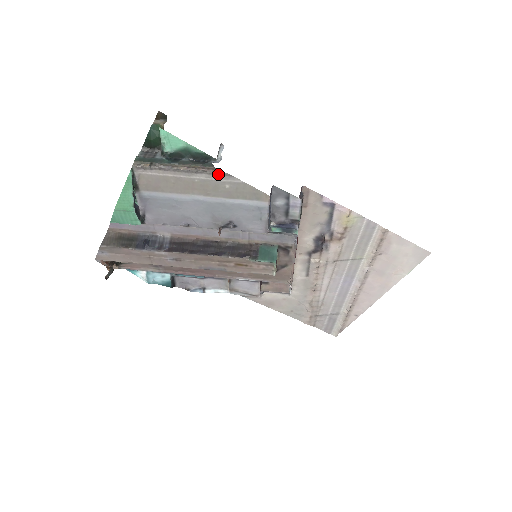
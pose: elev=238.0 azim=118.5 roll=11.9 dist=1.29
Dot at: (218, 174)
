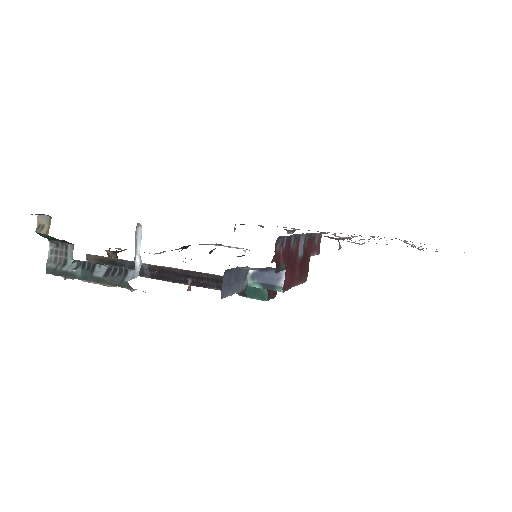
Dot at: occluded
